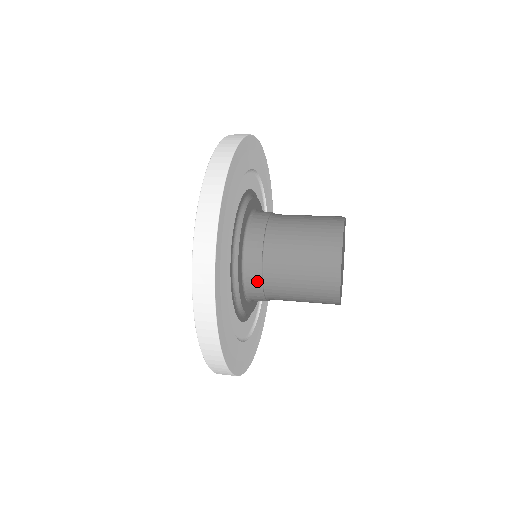
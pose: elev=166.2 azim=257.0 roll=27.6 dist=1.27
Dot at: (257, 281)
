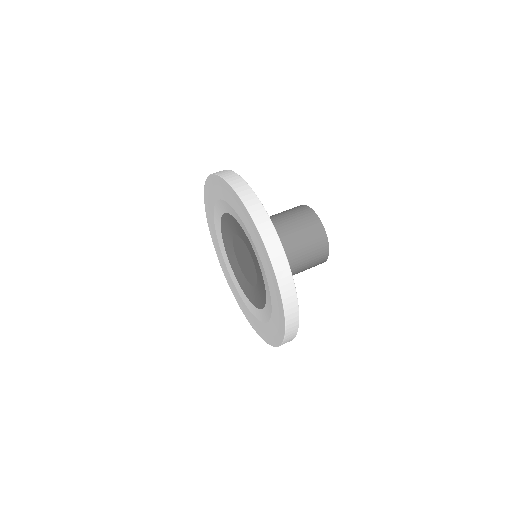
Dot at: occluded
